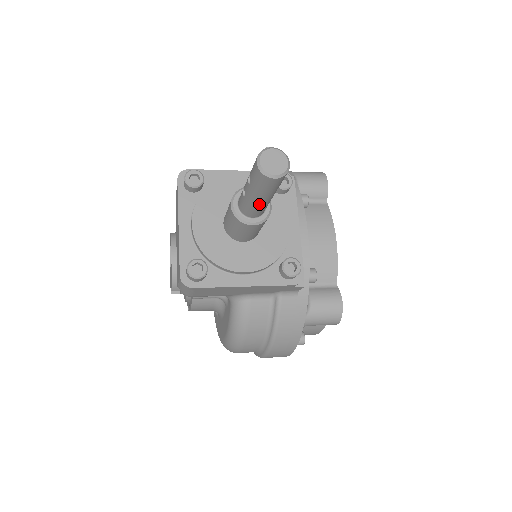
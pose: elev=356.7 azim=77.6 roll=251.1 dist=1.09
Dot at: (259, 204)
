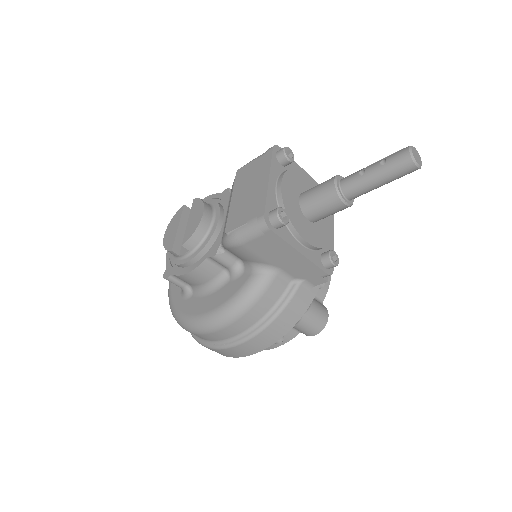
Dot at: (371, 186)
